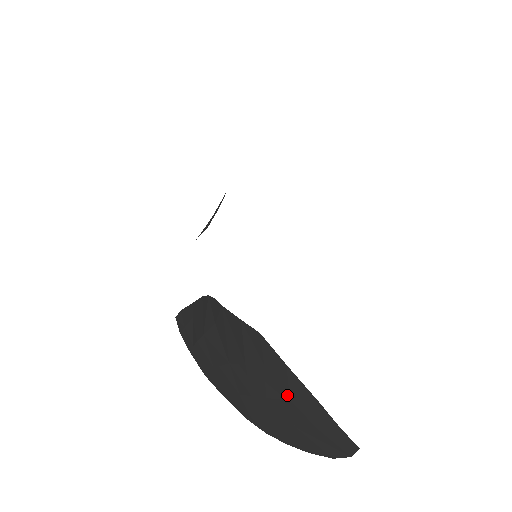
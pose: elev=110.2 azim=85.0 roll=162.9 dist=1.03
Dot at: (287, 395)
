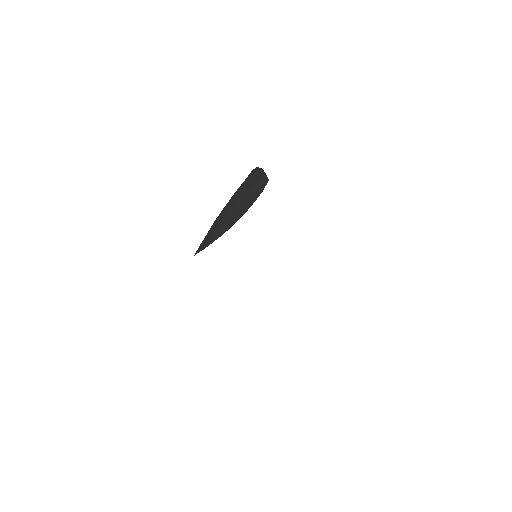
Dot at: (248, 181)
